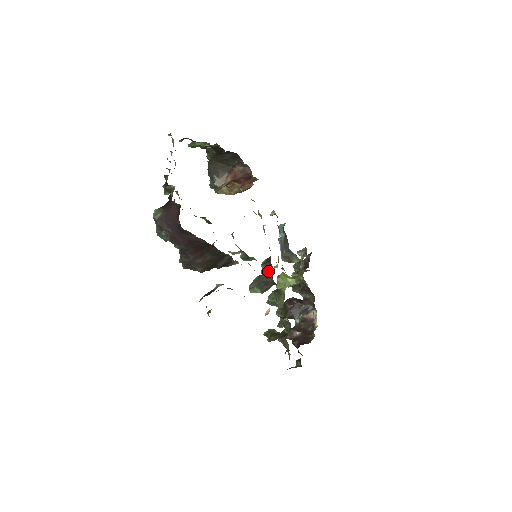
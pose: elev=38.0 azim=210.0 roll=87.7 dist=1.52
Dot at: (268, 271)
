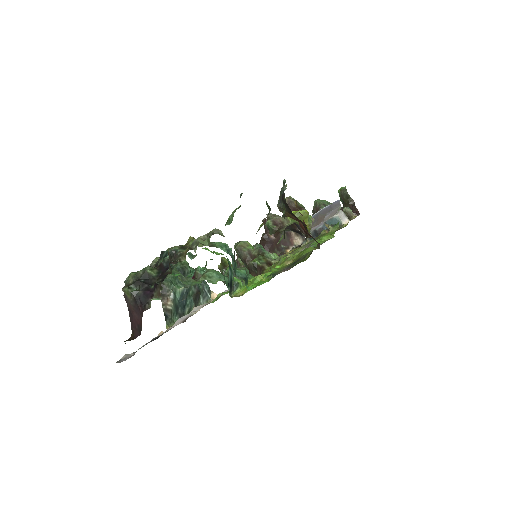
Dot at: (253, 270)
